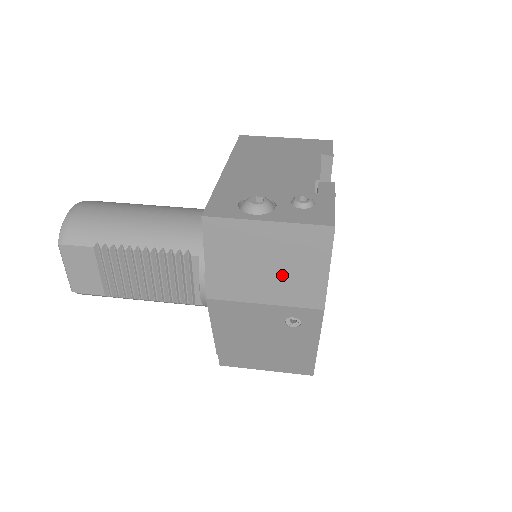
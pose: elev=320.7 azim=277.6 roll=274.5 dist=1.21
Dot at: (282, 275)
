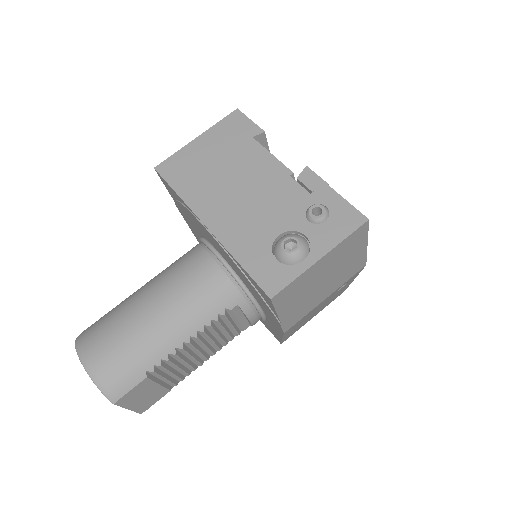
Dot at: (336, 275)
